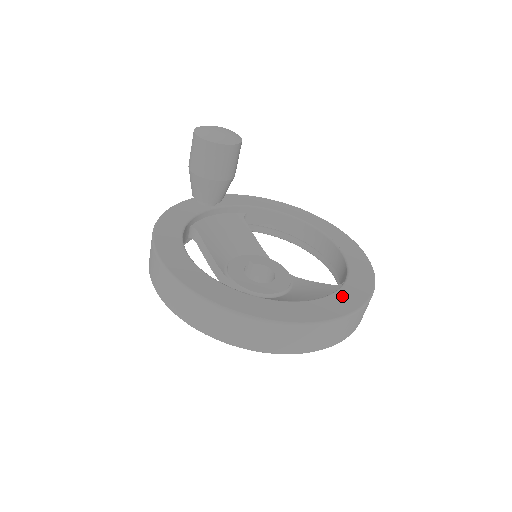
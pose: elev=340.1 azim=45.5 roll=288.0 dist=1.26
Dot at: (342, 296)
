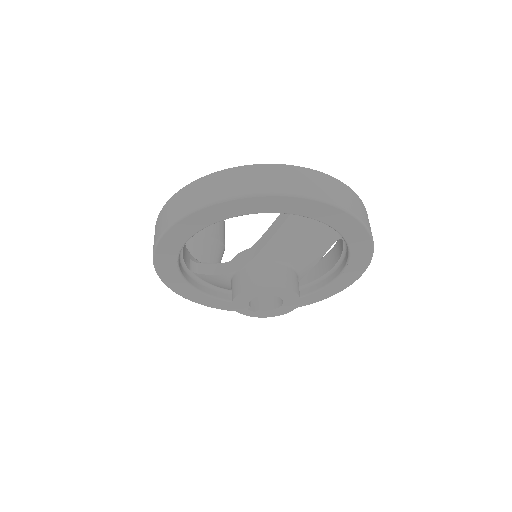
Dot at: occluded
